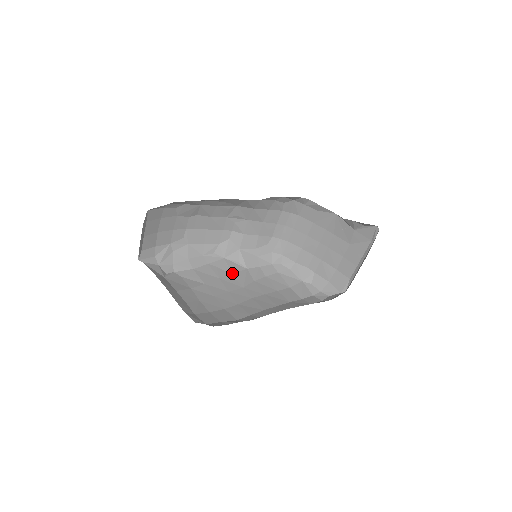
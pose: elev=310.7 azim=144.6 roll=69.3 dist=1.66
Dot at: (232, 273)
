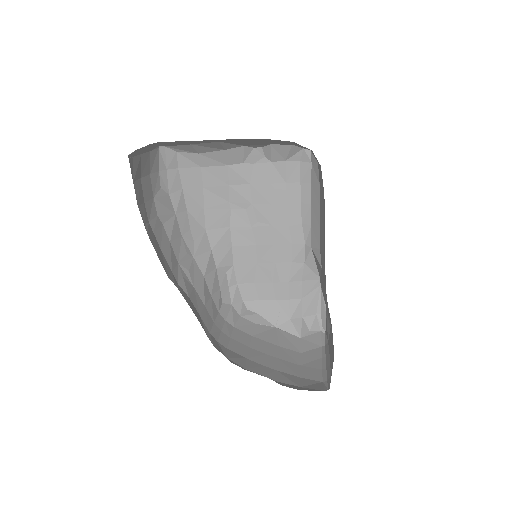
Dot at: occluded
